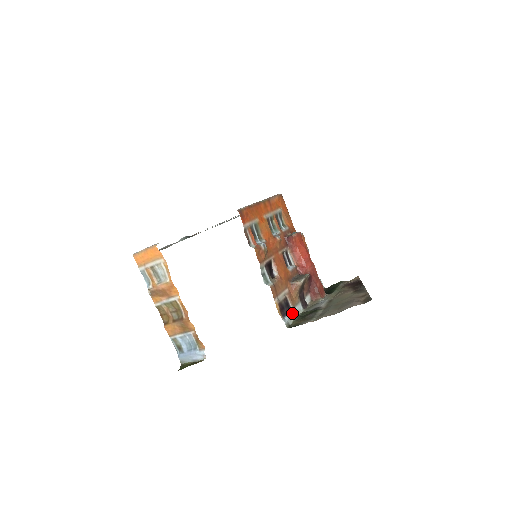
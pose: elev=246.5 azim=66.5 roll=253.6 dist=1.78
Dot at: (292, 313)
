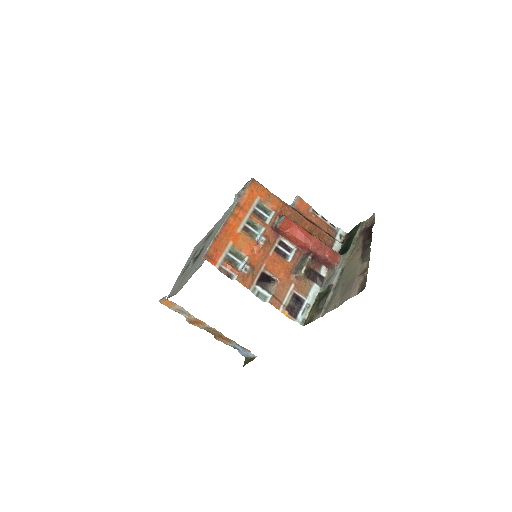
Dot at: (306, 305)
